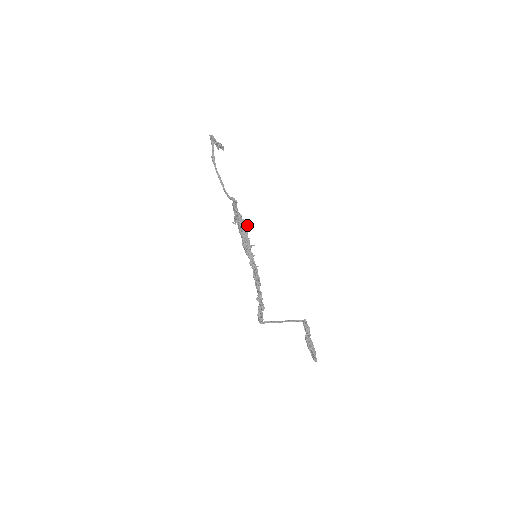
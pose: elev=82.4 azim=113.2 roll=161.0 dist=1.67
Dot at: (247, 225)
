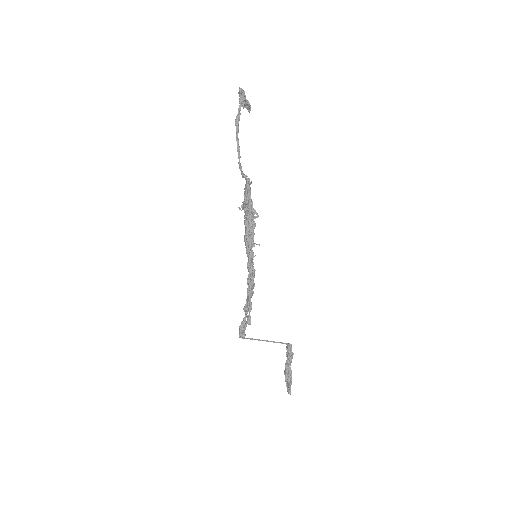
Dot at: (257, 217)
